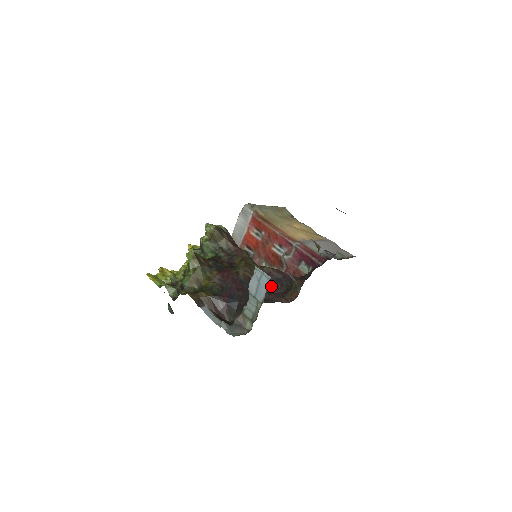
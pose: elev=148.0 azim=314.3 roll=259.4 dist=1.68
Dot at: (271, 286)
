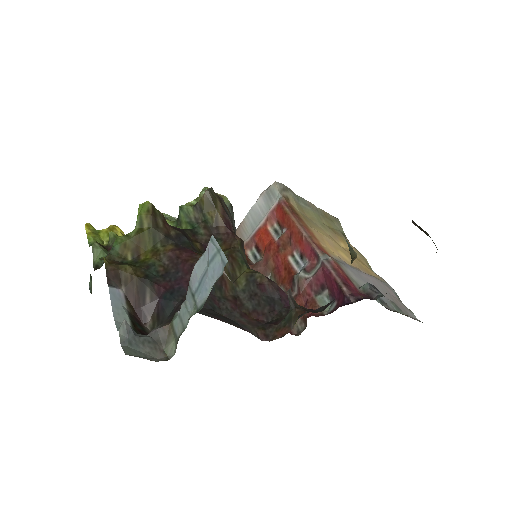
Dot at: (253, 305)
